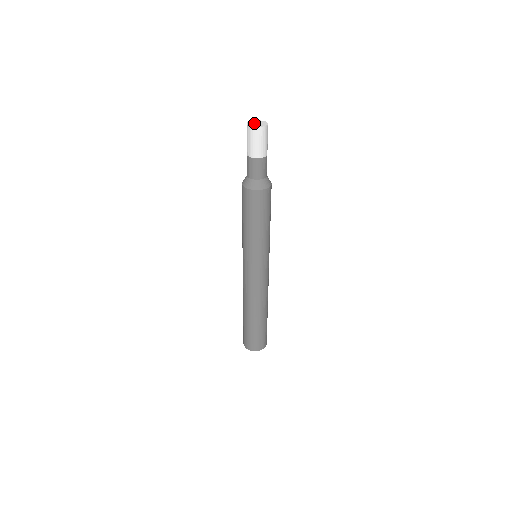
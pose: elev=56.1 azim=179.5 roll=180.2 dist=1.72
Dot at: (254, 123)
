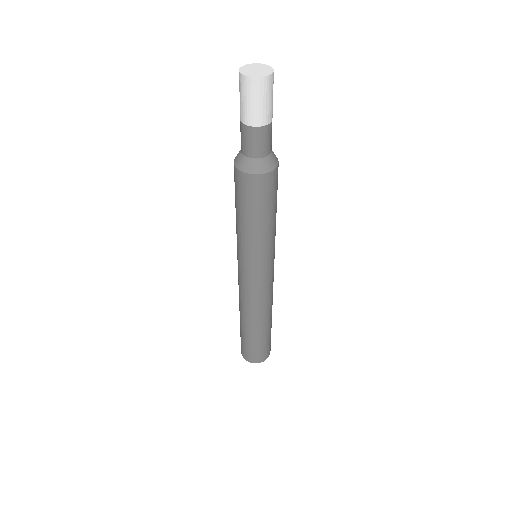
Dot at: (252, 71)
